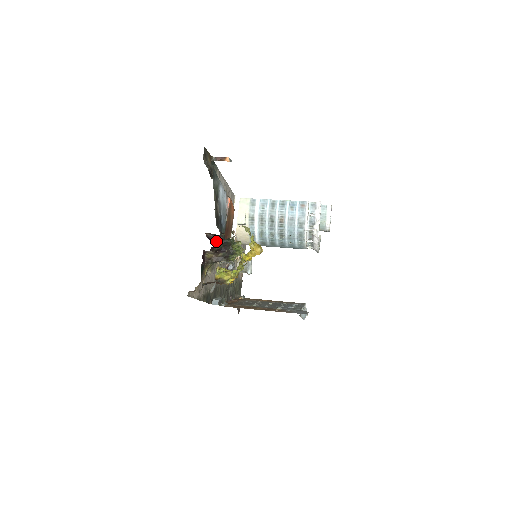
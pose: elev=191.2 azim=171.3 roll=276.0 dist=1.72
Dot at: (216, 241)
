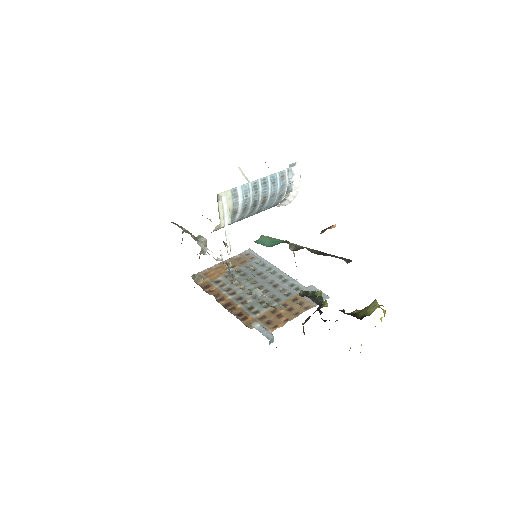
Dot at: (320, 313)
